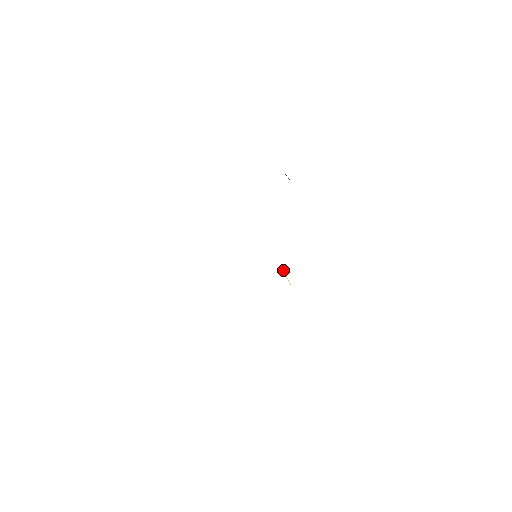
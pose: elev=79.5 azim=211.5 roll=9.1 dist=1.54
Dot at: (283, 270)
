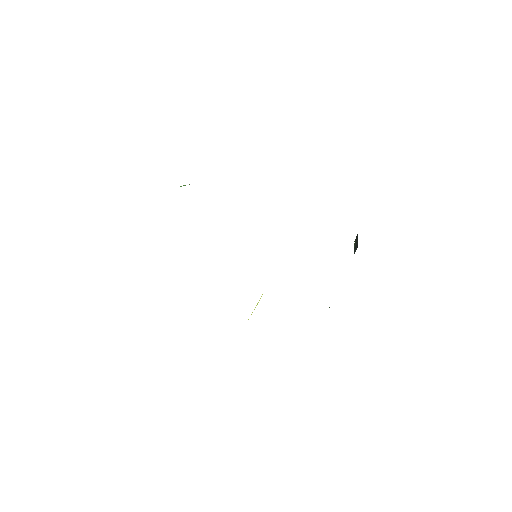
Dot at: occluded
